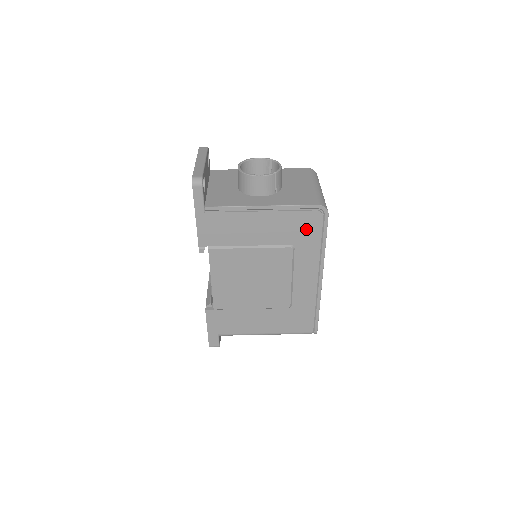
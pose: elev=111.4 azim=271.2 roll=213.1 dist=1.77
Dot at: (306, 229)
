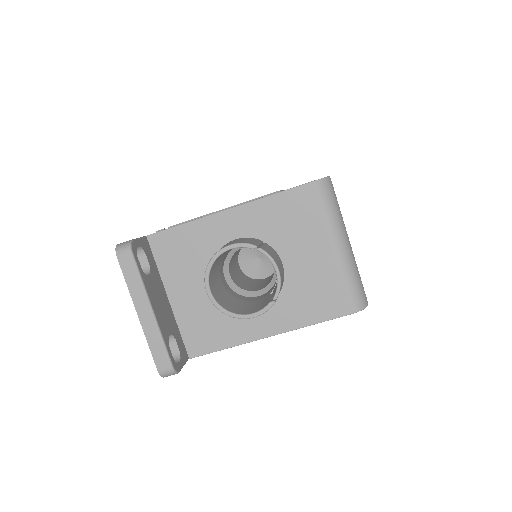
Dot at: occluded
